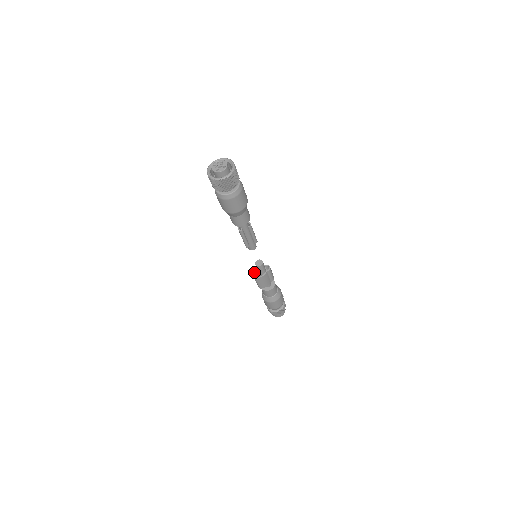
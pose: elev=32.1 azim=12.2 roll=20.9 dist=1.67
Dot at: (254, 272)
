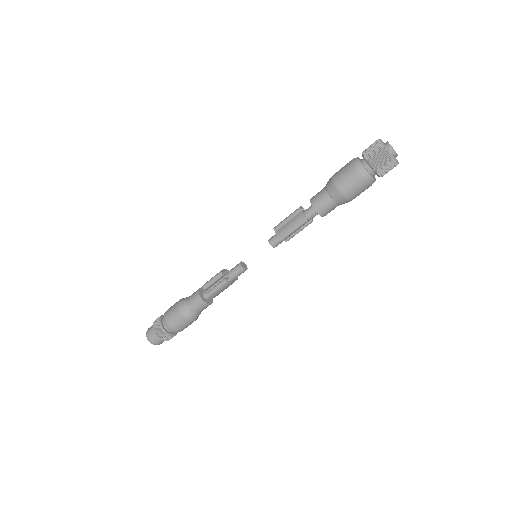
Dot at: occluded
